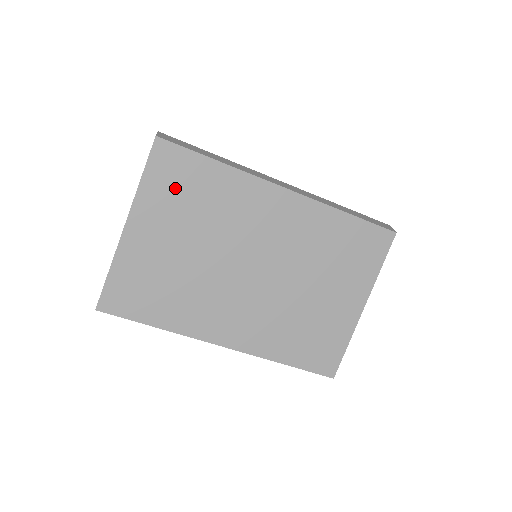
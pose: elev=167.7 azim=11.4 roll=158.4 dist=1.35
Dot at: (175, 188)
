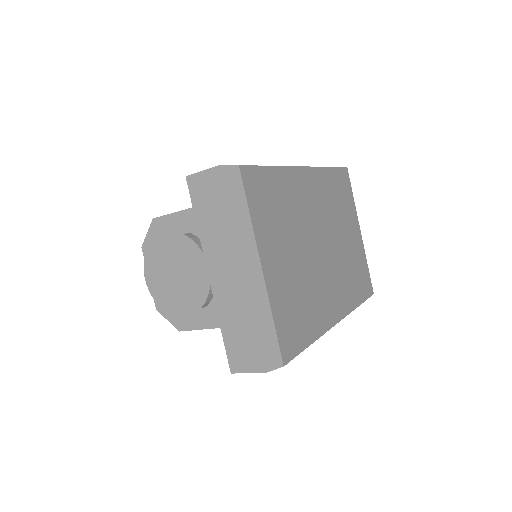
Dot at: (268, 208)
